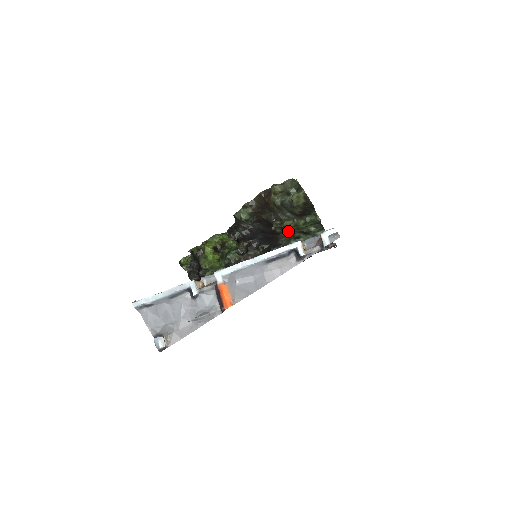
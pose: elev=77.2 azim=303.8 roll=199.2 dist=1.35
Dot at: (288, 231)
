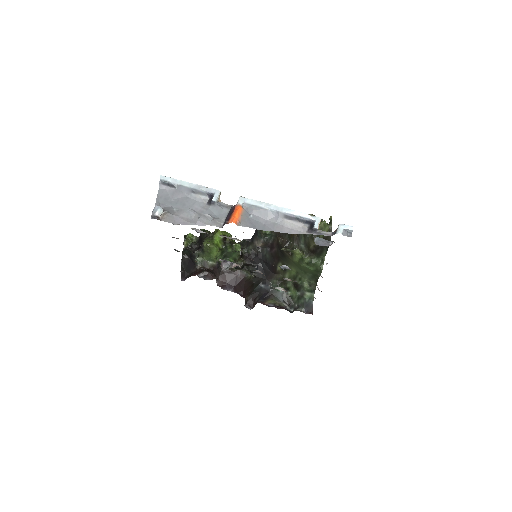
Dot at: (285, 275)
